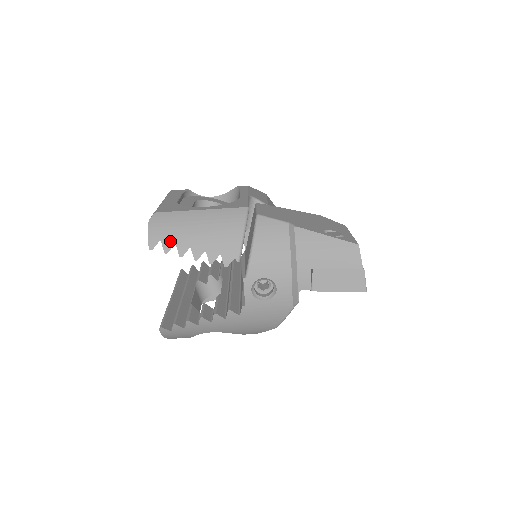
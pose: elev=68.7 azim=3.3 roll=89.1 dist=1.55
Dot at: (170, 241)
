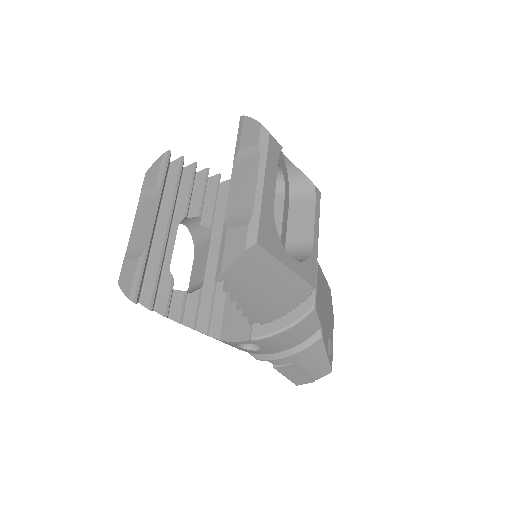
Dot at: (239, 285)
